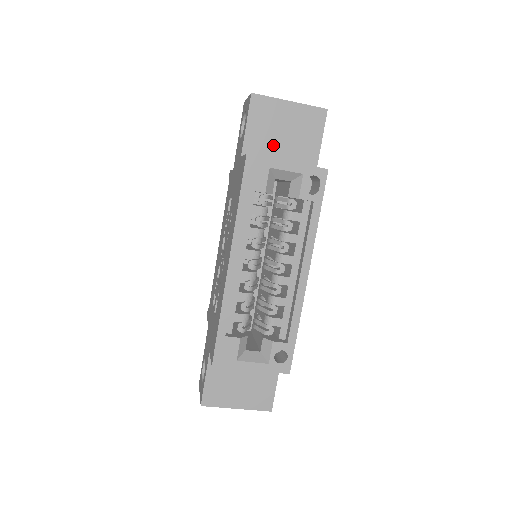
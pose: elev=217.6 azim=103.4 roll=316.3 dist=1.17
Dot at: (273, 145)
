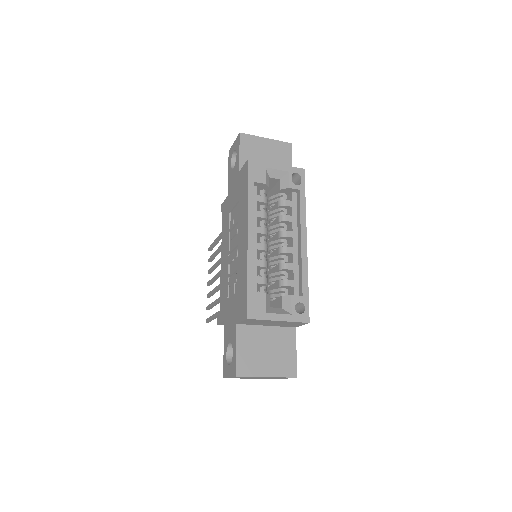
Dot at: occluded
